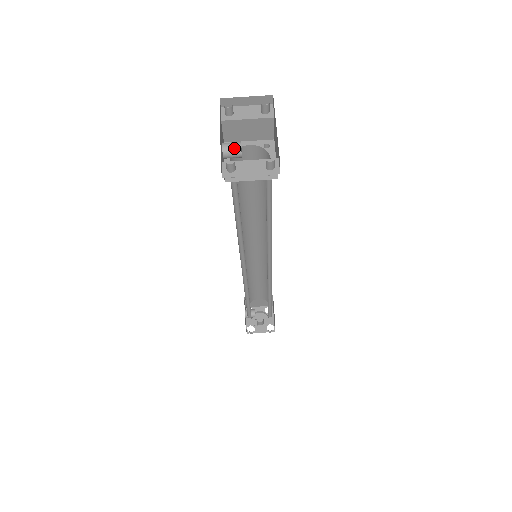
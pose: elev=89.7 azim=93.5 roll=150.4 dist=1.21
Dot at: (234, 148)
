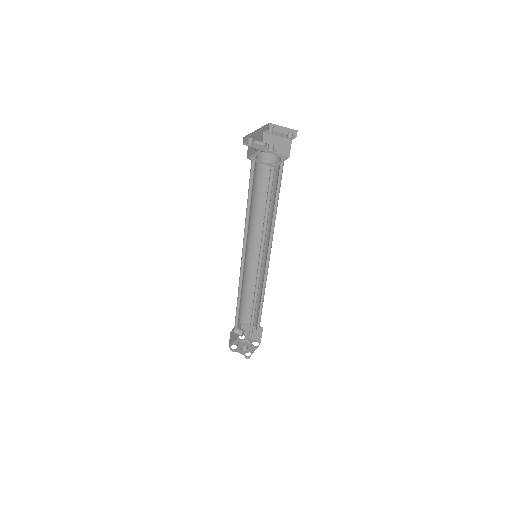
Dot at: (261, 143)
